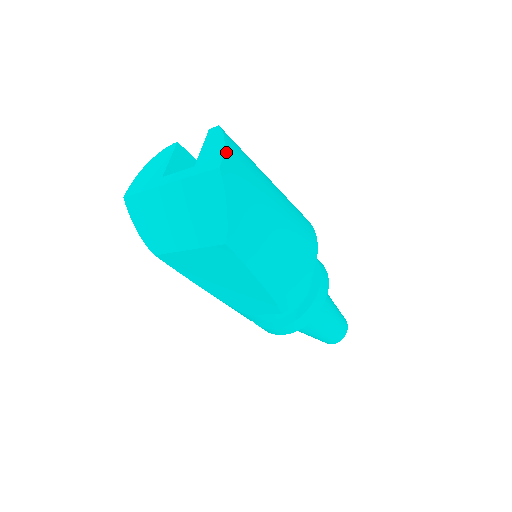
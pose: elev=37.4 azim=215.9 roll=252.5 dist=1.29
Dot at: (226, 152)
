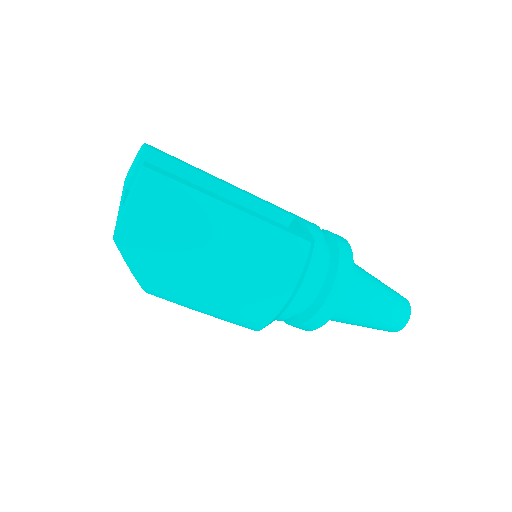
Dot at: (127, 217)
